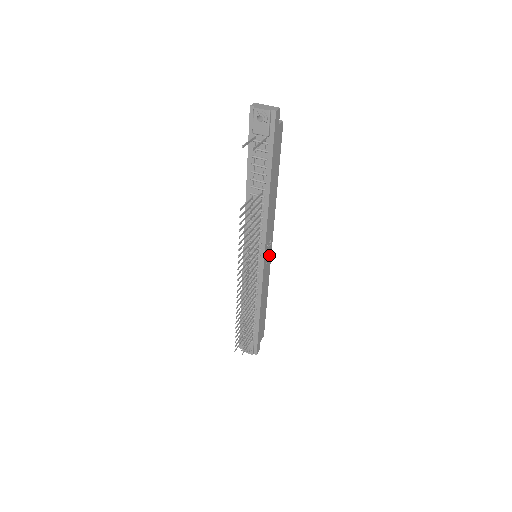
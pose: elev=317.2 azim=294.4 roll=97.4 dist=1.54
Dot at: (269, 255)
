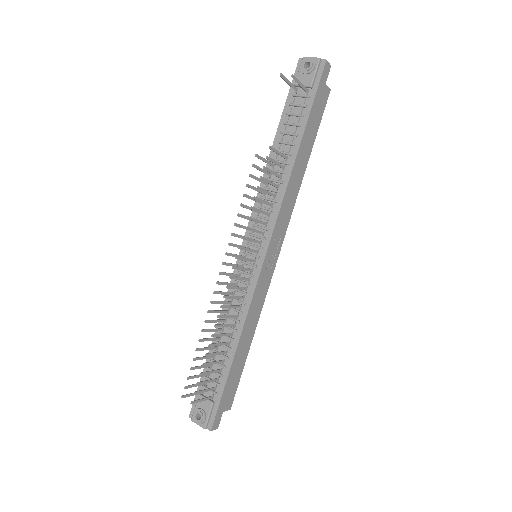
Dot at: (273, 262)
